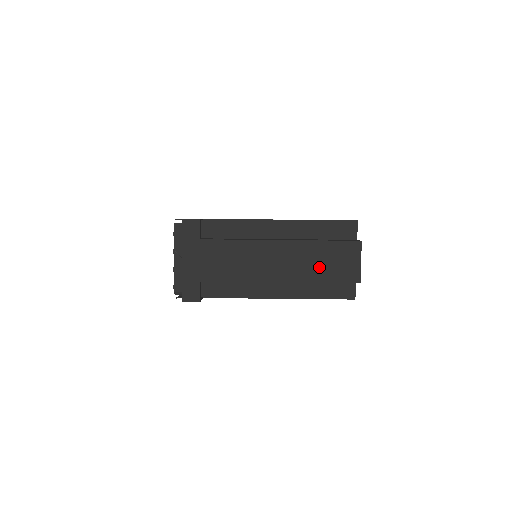
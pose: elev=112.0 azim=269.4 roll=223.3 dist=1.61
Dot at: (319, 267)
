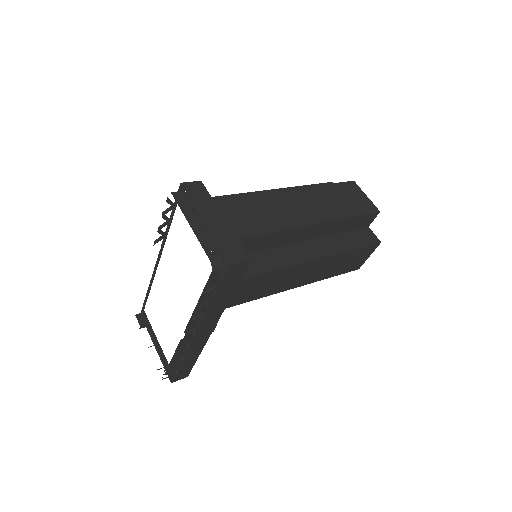
Dot at: (339, 205)
